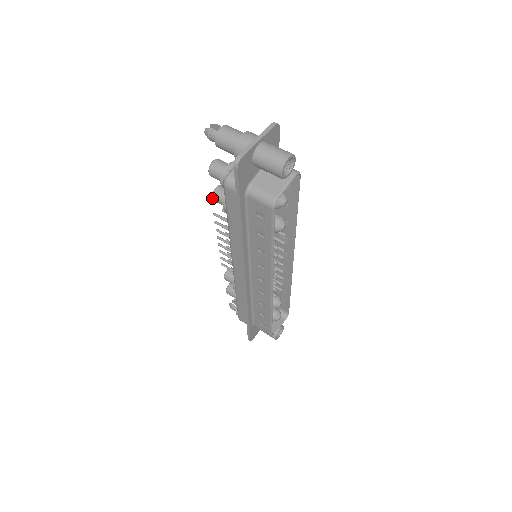
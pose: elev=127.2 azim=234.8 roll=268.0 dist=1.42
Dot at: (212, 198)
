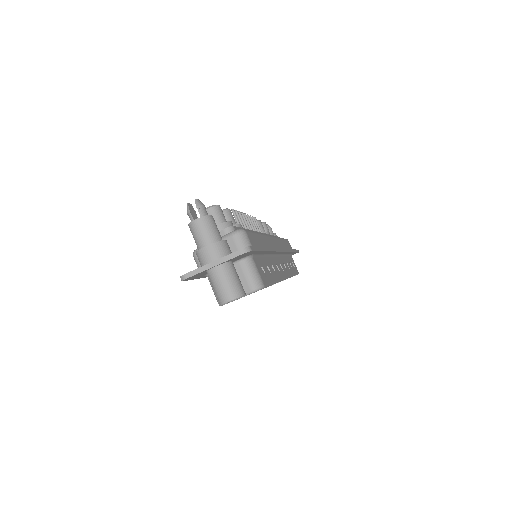
Dot at: occluded
